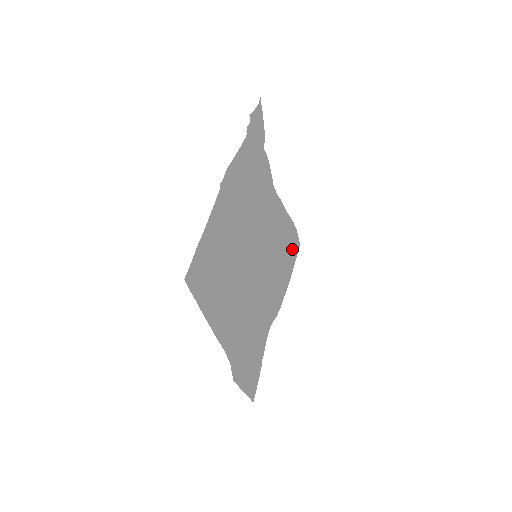
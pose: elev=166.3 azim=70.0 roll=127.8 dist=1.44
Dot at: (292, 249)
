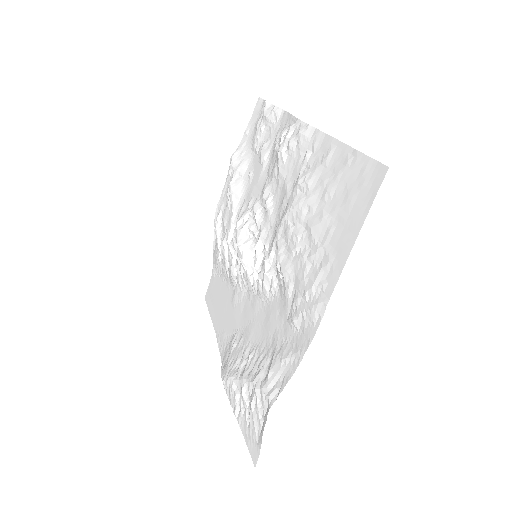
Dot at: (215, 292)
